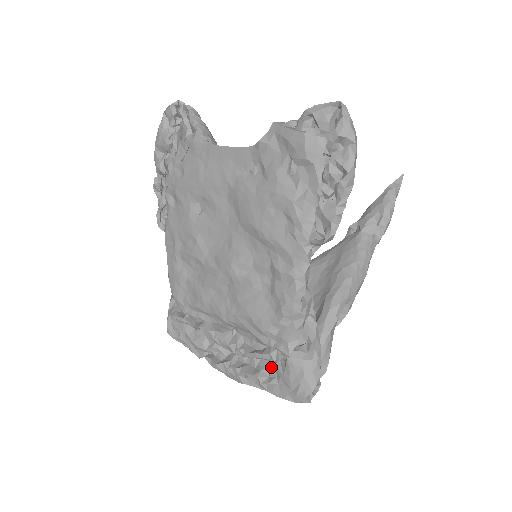
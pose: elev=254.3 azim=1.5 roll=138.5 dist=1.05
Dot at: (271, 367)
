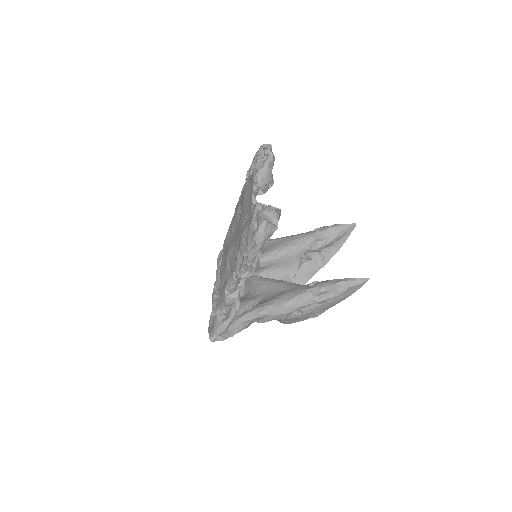
Dot at: occluded
